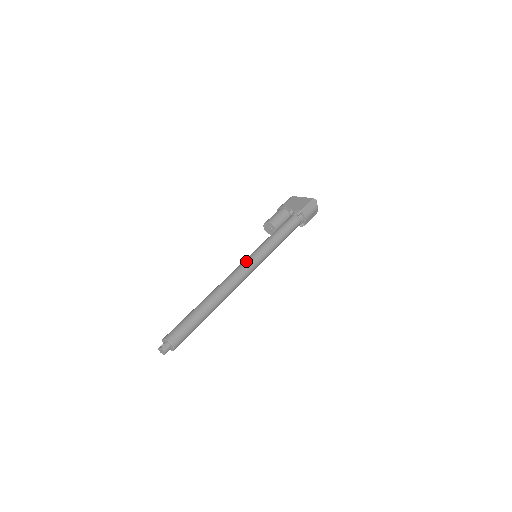
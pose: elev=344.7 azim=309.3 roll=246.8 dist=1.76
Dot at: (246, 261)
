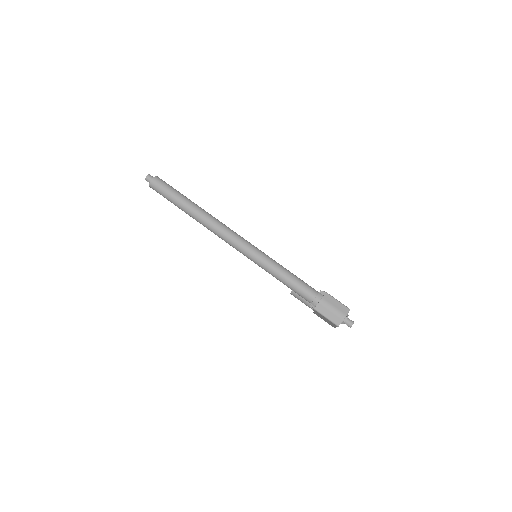
Dot at: occluded
